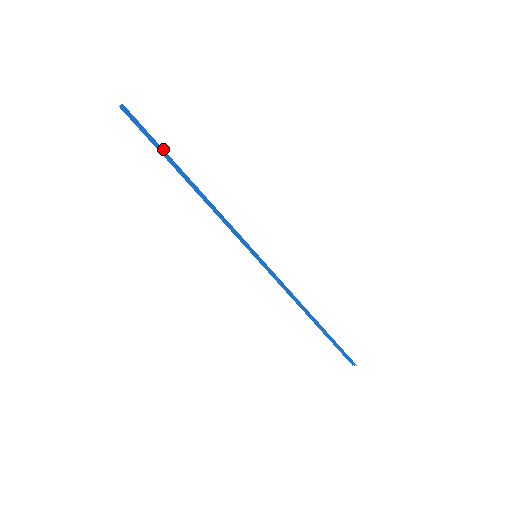
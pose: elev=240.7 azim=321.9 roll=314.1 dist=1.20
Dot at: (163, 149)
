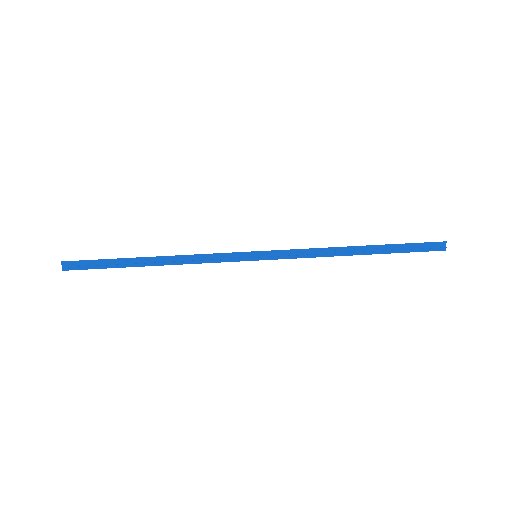
Dot at: (113, 259)
